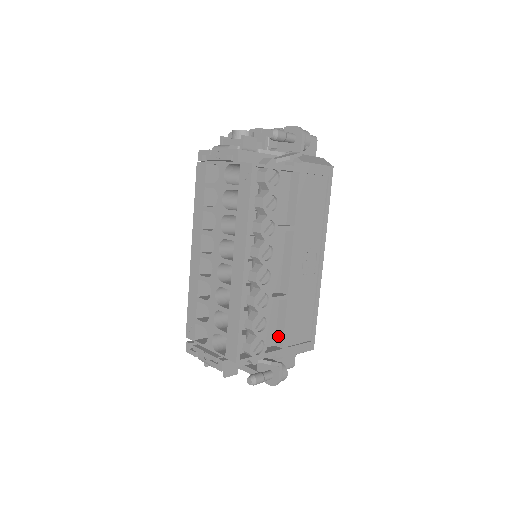
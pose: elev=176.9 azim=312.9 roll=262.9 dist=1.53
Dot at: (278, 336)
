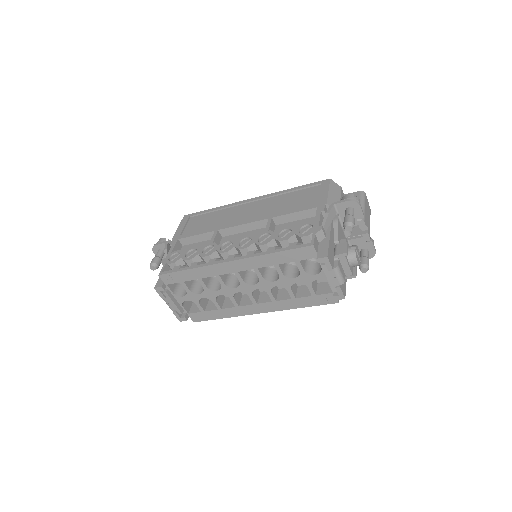
Dot at: occluded
